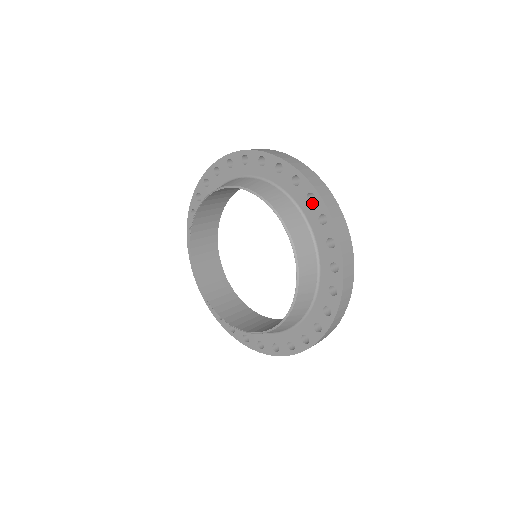
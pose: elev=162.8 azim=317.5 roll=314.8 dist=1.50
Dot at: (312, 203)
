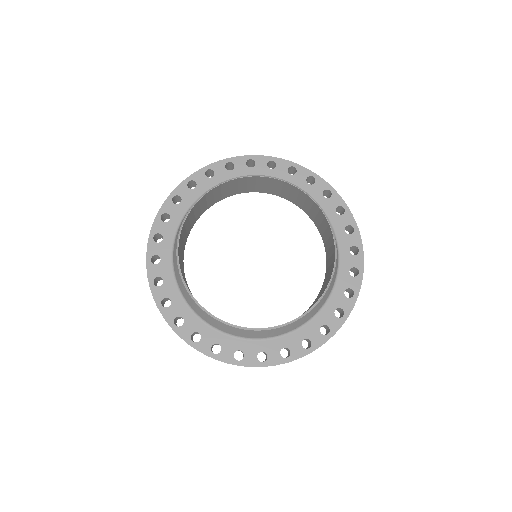
Dot at: (295, 173)
